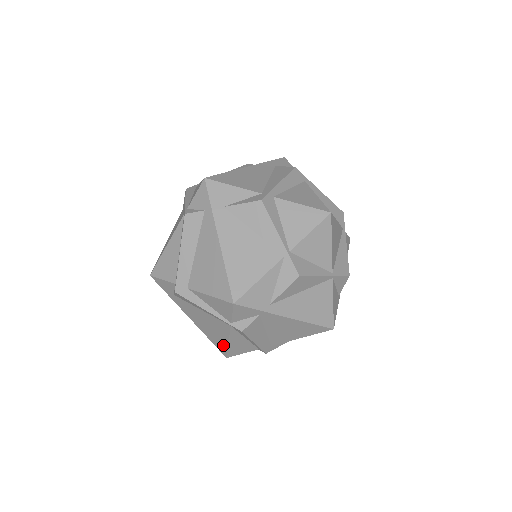
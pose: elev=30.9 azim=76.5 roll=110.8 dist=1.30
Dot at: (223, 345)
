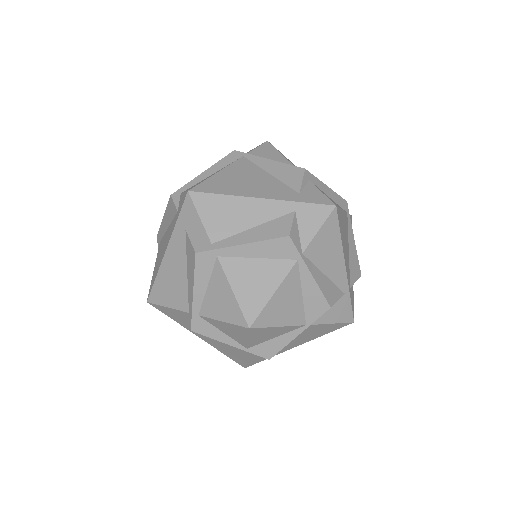
Dot at: occluded
